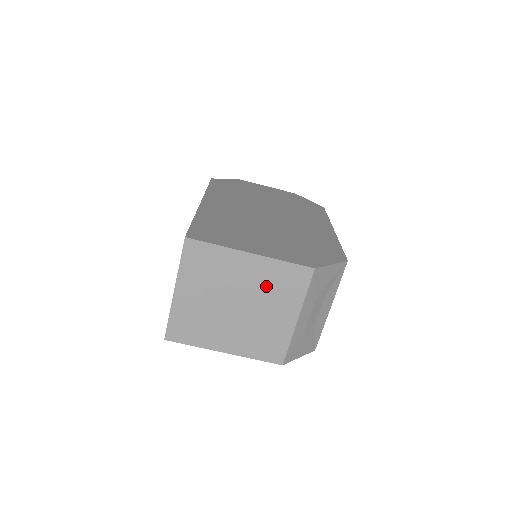
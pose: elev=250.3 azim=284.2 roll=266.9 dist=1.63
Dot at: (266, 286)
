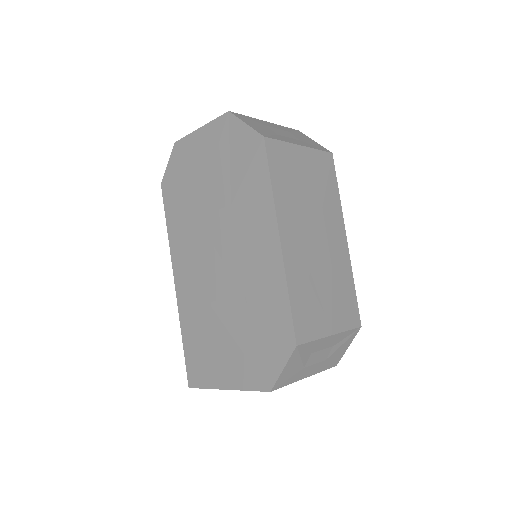
Dot at: occluded
